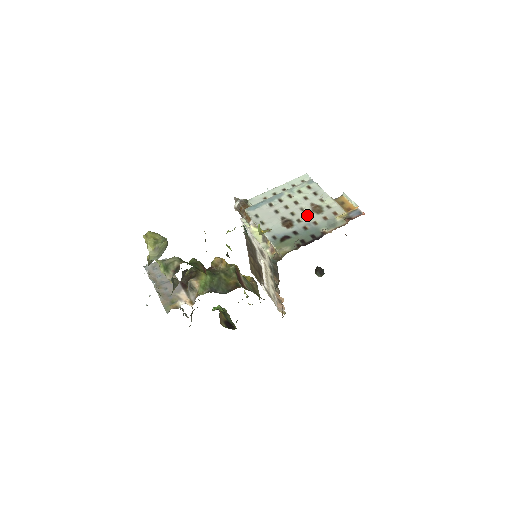
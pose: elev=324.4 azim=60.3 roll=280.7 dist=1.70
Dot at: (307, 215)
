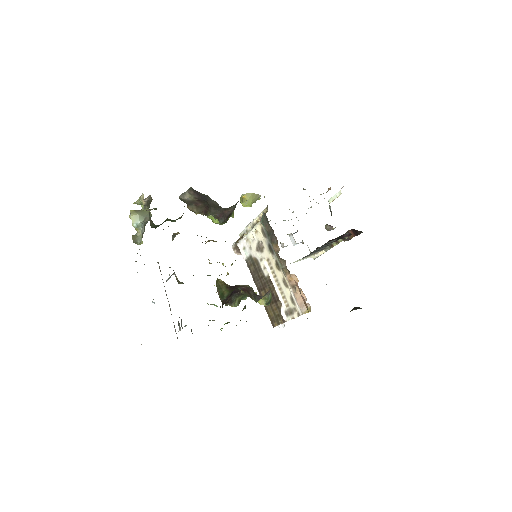
Dot at: occluded
